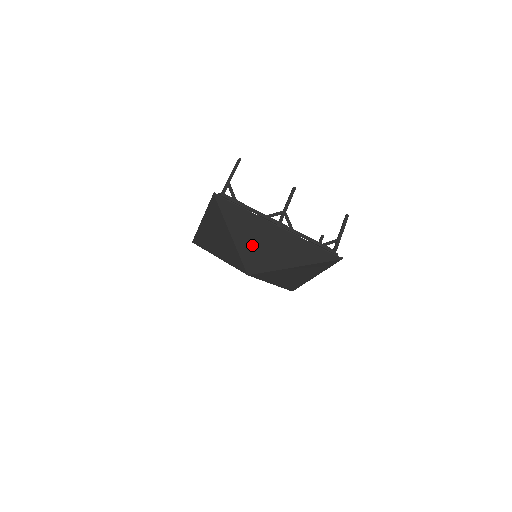
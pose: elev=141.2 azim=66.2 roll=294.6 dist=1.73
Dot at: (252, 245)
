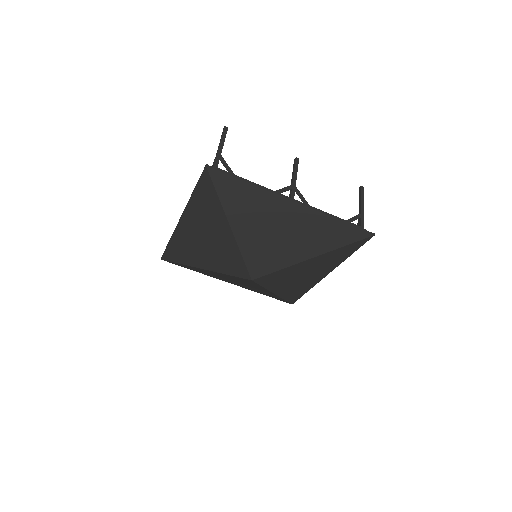
Dot at: (258, 235)
